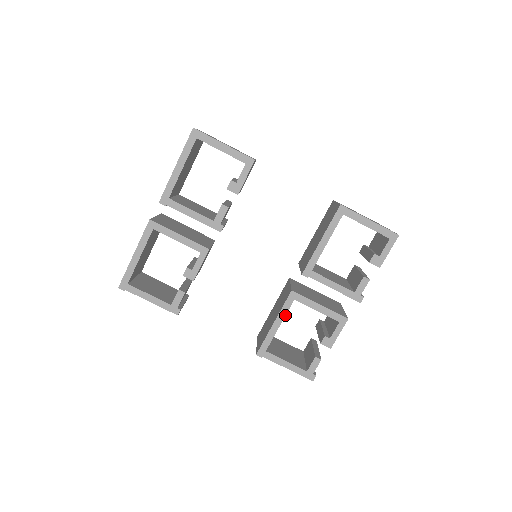
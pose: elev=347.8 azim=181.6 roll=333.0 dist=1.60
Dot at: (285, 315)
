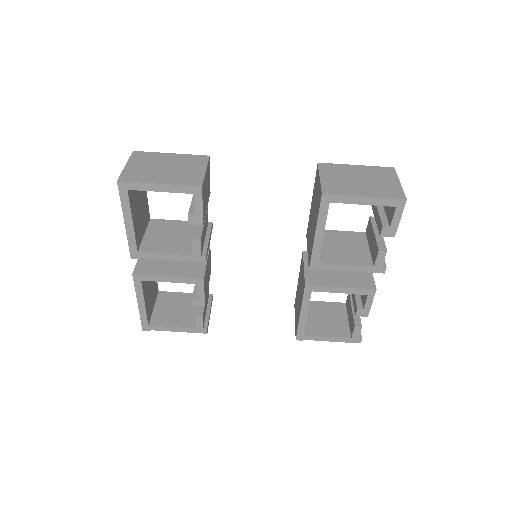
Dot at: (308, 305)
